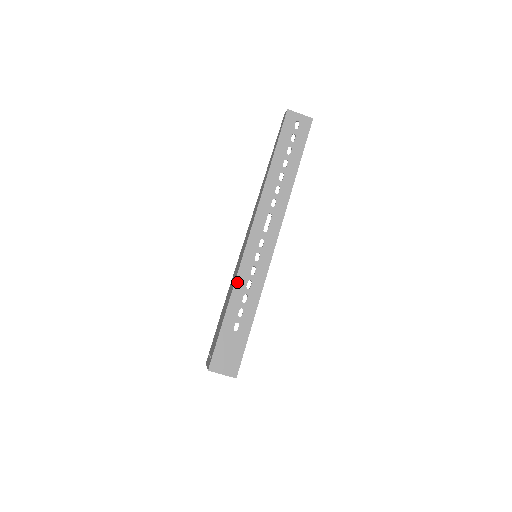
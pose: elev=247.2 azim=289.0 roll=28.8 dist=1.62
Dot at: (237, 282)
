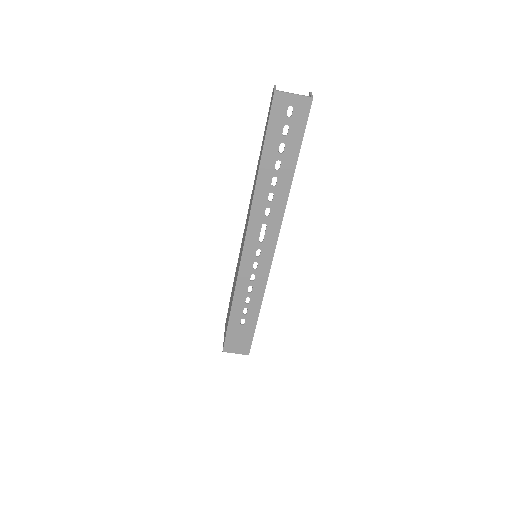
Dot at: (237, 288)
